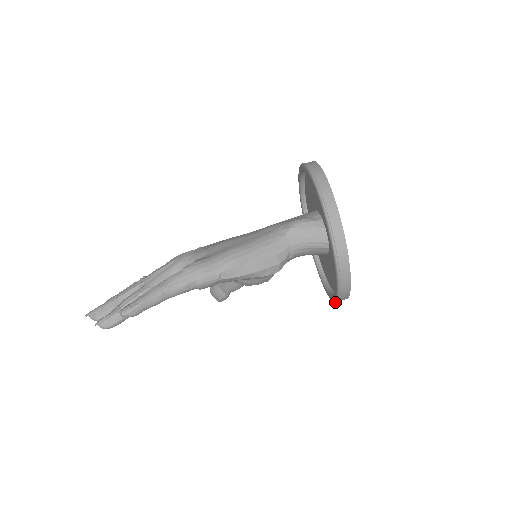
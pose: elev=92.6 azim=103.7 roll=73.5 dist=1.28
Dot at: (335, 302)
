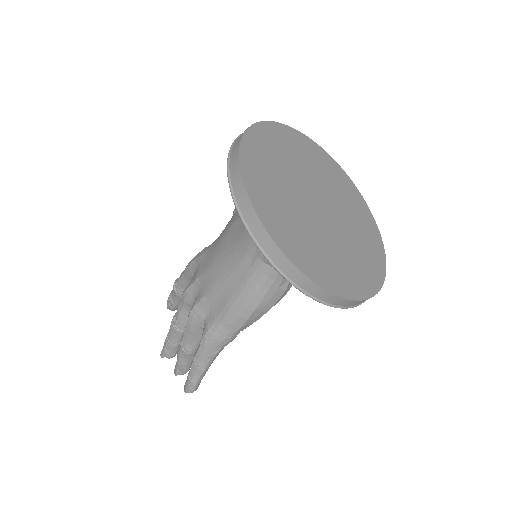
Dot at: occluded
